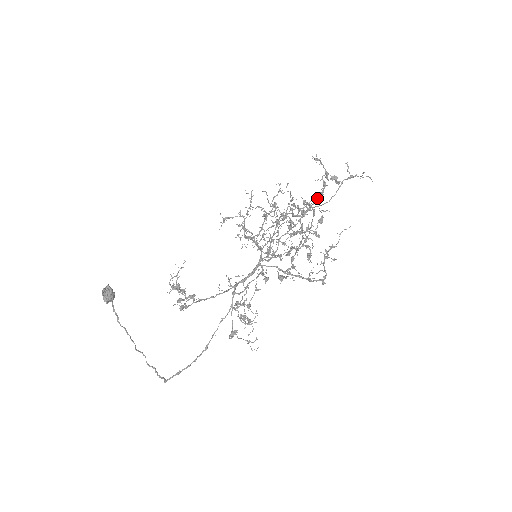
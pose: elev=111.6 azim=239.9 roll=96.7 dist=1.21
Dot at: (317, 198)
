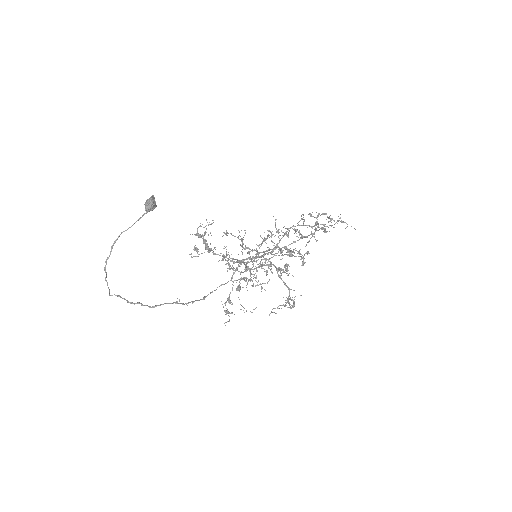
Dot at: (311, 234)
